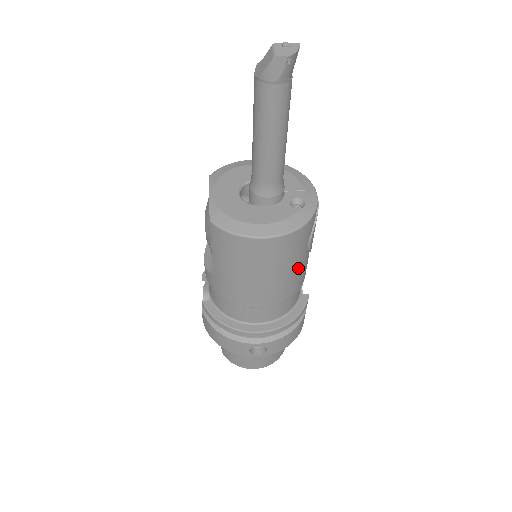
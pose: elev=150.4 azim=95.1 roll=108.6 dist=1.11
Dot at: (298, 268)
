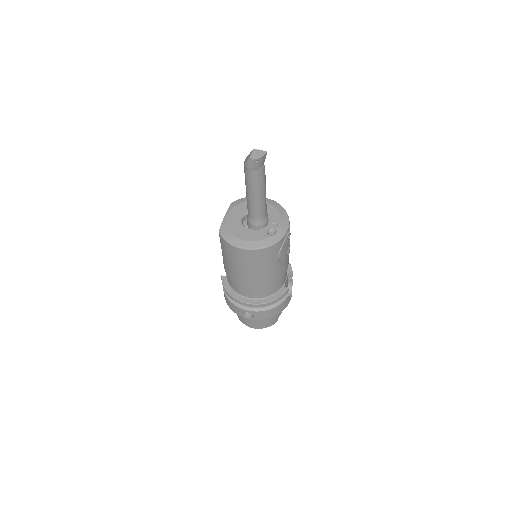
Dot at: (271, 270)
